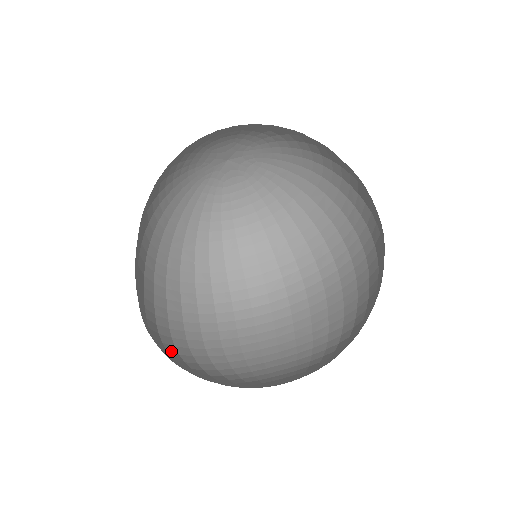
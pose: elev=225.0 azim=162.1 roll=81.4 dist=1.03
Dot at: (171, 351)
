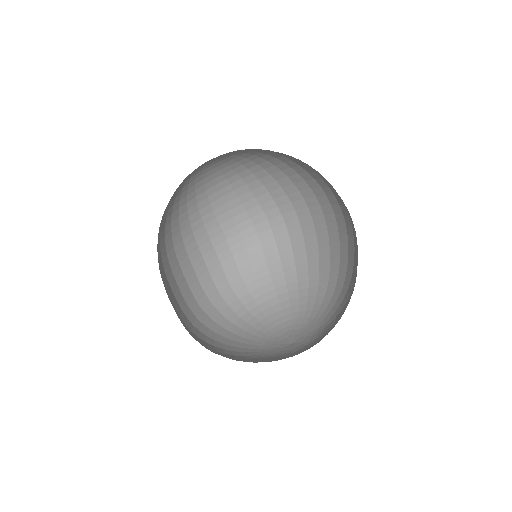
Dot at: (218, 303)
